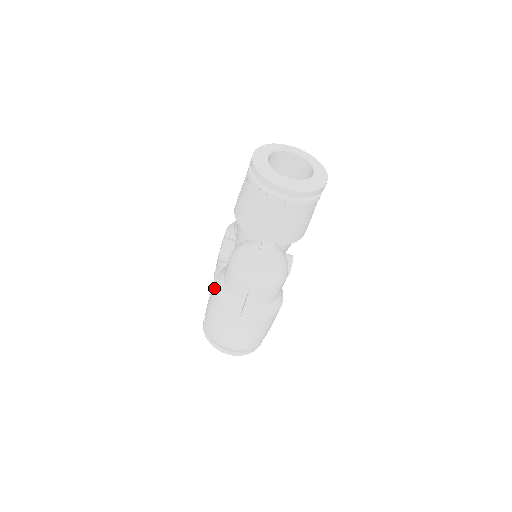
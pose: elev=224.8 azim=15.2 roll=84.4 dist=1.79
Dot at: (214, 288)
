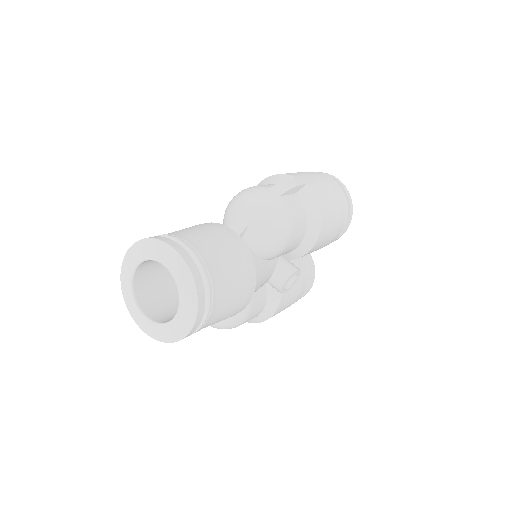
Dot at: occluded
